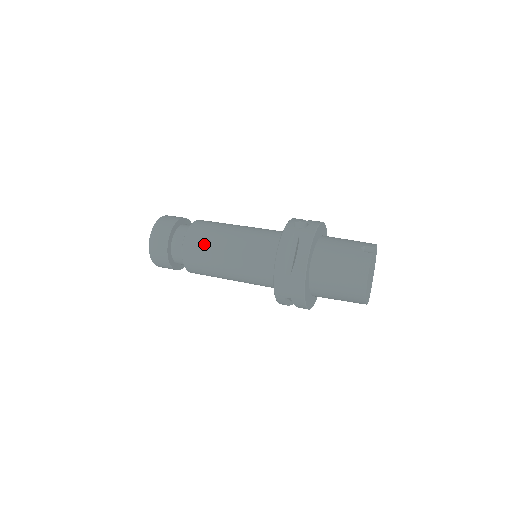
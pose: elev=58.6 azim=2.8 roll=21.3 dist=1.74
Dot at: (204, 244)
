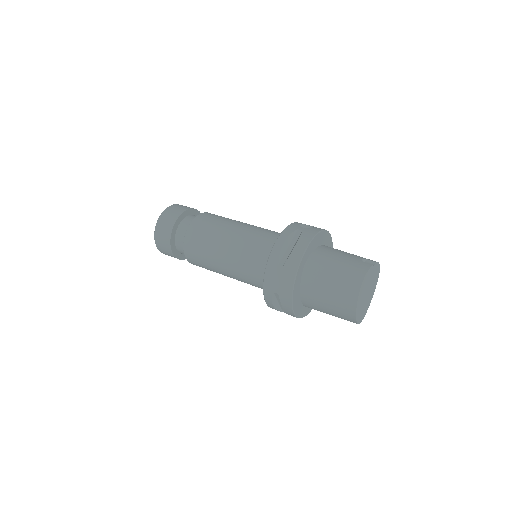
Dot at: (208, 230)
